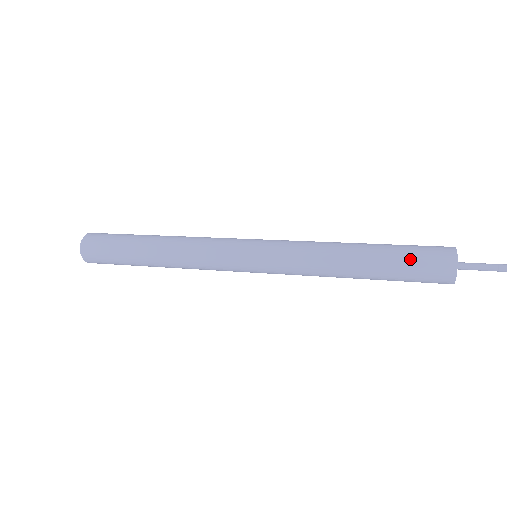
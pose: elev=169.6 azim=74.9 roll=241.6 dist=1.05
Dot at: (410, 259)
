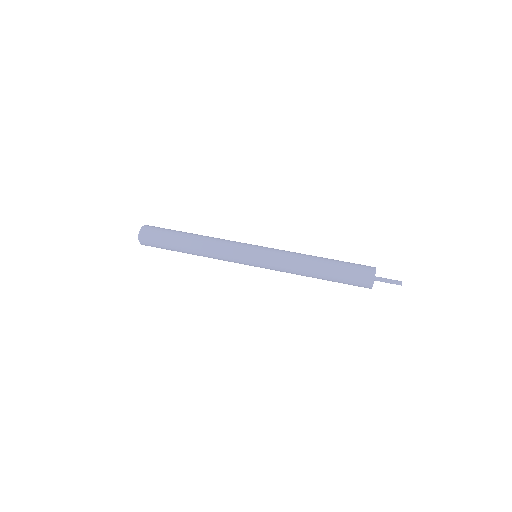
Dot at: (347, 280)
